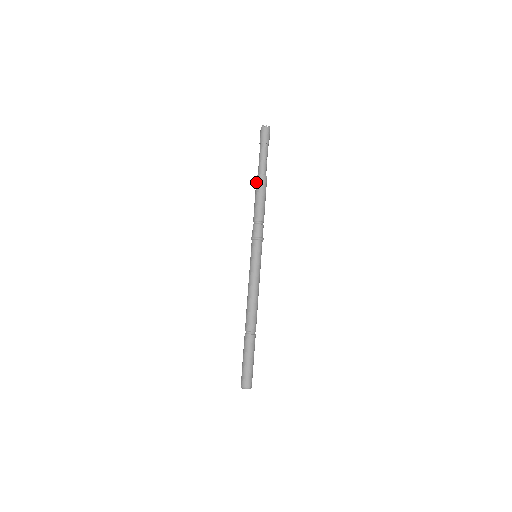
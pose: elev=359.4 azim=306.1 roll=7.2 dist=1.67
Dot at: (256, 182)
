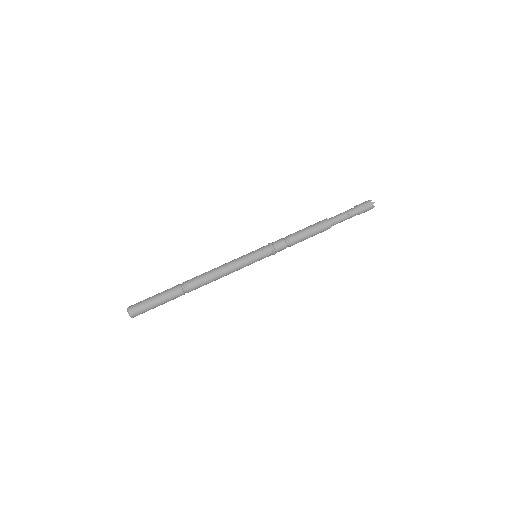
Dot at: occluded
